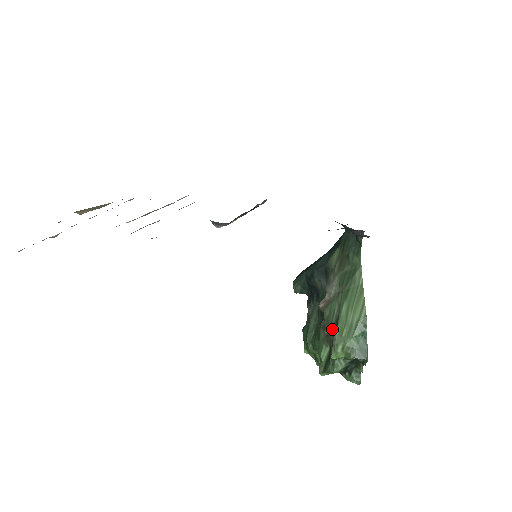
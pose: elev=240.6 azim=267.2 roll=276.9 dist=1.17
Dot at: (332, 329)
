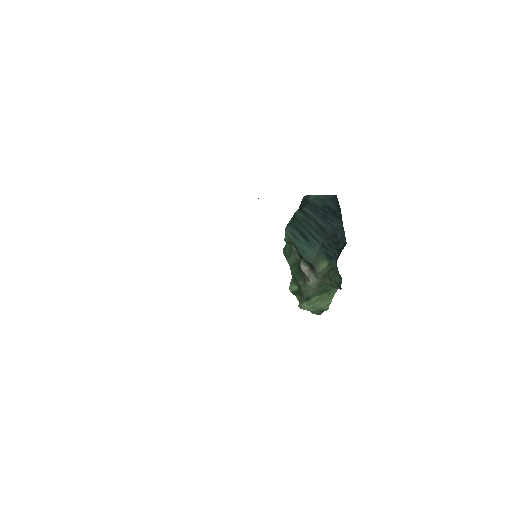
Dot at: (303, 297)
